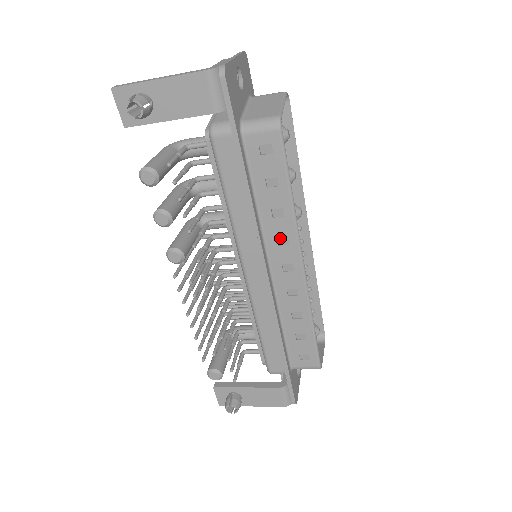
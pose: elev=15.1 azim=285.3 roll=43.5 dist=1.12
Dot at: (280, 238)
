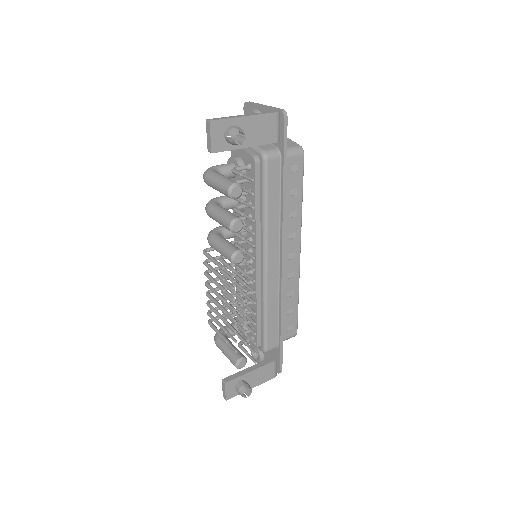
Dot at: (290, 234)
